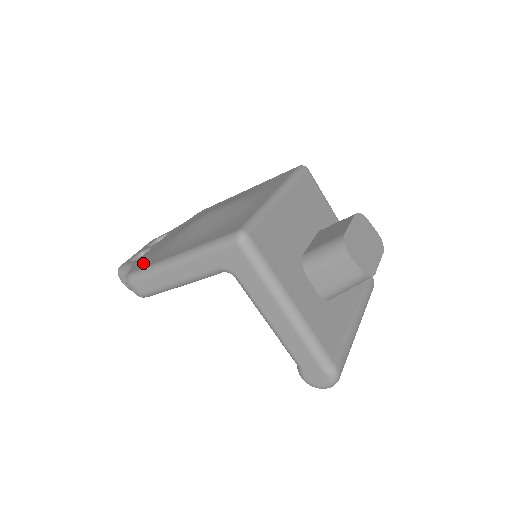
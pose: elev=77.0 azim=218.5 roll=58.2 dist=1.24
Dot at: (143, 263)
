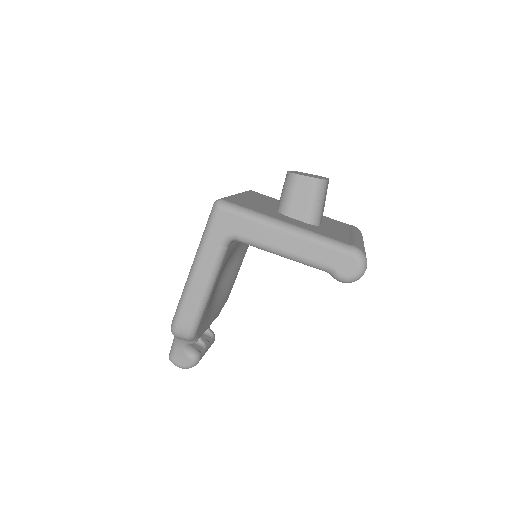
Dot at: occluded
